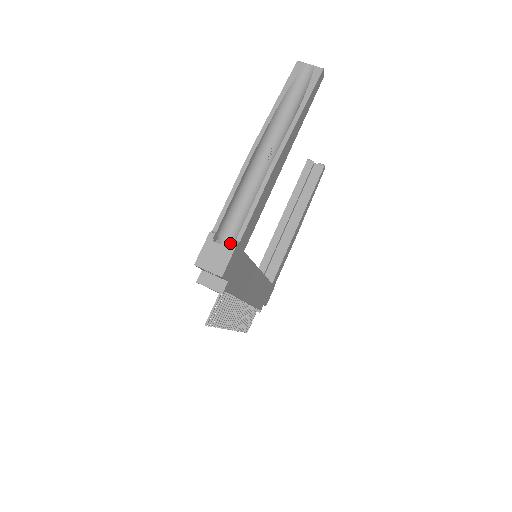
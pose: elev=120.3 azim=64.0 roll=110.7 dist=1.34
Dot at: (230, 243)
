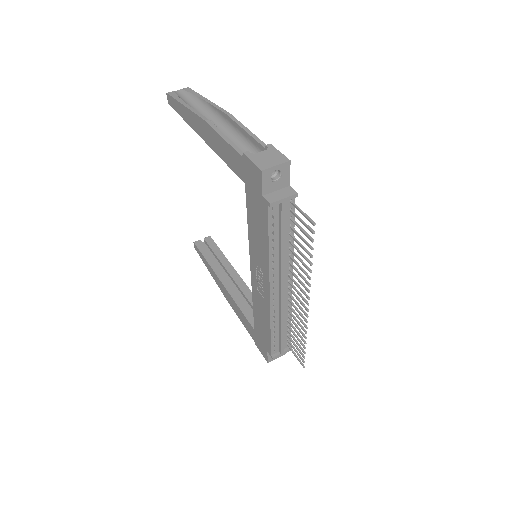
Dot at: occluded
